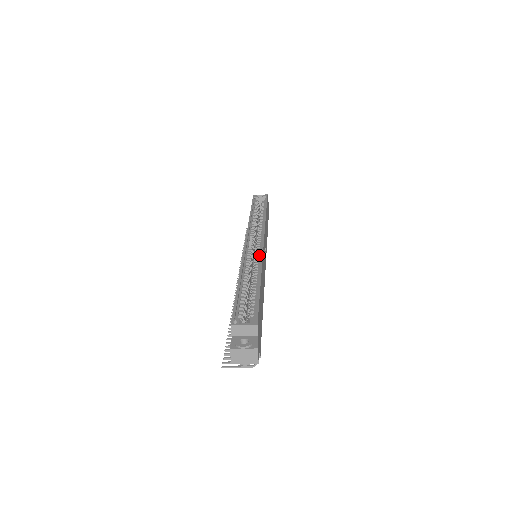
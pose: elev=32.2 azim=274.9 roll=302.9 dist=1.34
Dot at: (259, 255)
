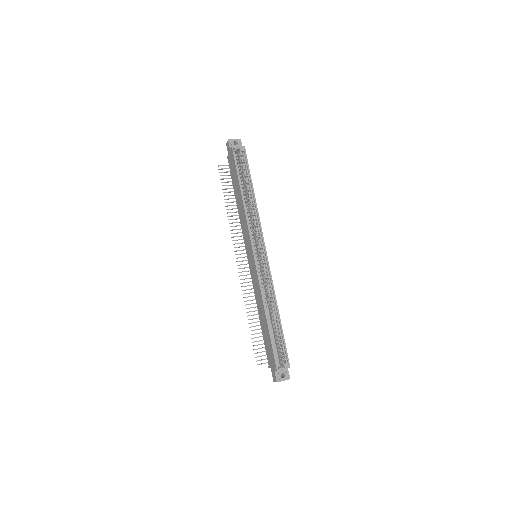
Dot at: (269, 277)
